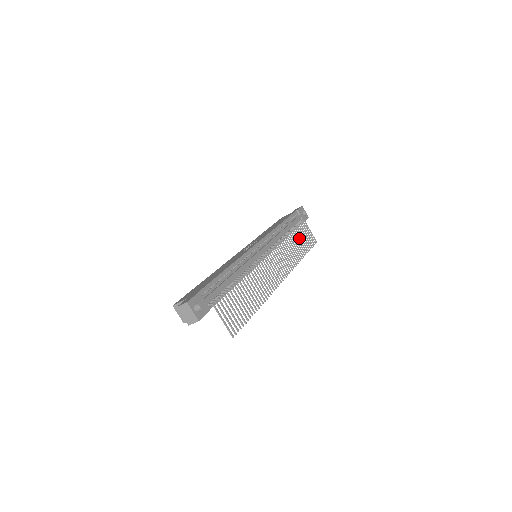
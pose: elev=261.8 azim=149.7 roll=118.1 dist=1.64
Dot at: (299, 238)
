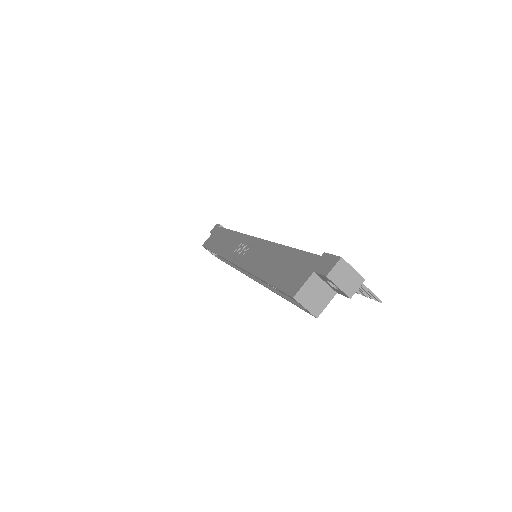
Dot at: occluded
